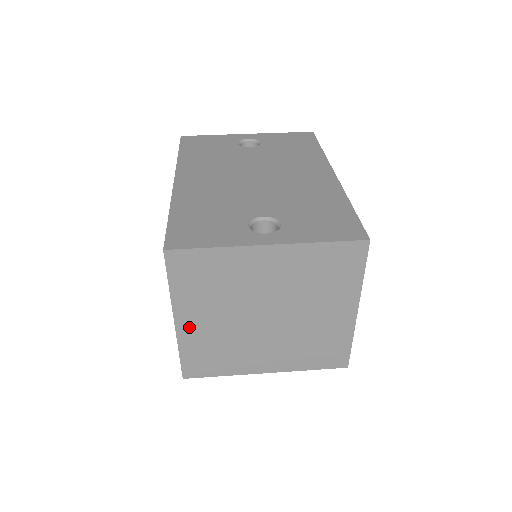
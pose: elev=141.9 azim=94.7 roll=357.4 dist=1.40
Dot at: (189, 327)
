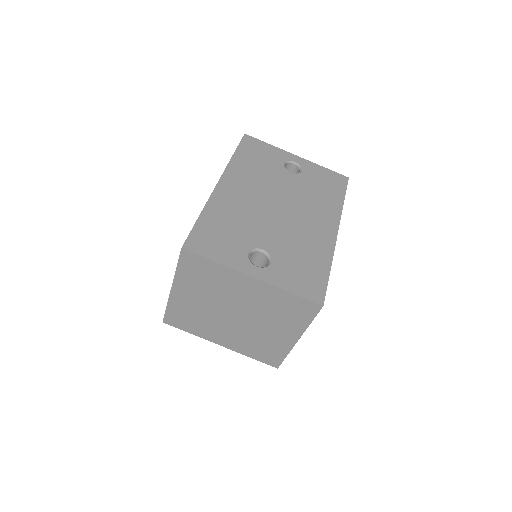
Dot at: (180, 296)
